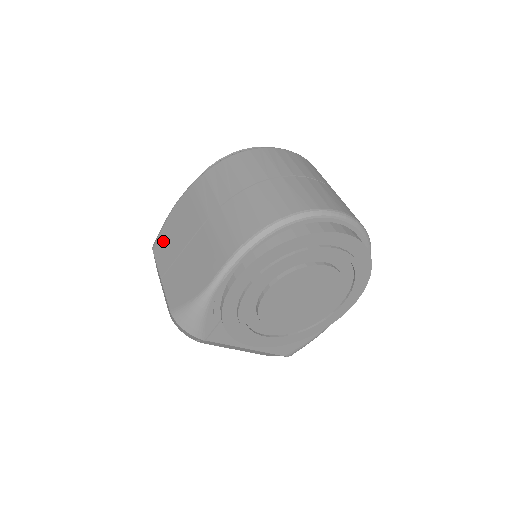
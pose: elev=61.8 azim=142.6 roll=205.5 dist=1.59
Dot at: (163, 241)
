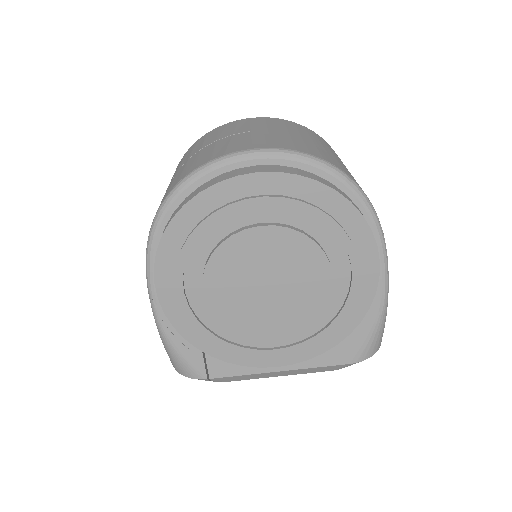
Dot at: occluded
